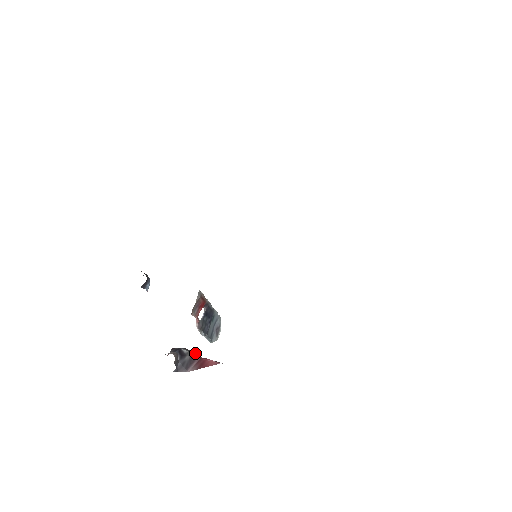
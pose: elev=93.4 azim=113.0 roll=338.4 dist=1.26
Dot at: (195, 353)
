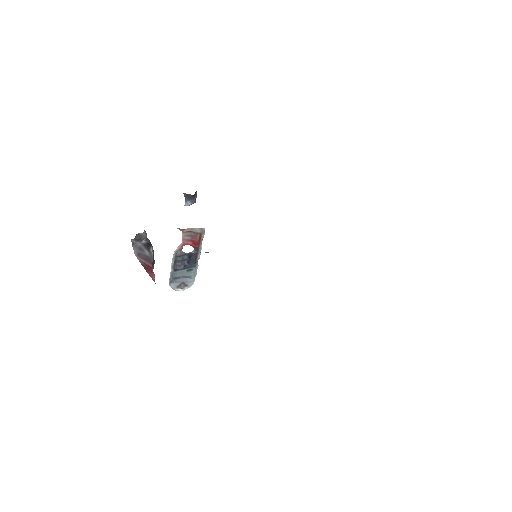
Dot at: (154, 263)
